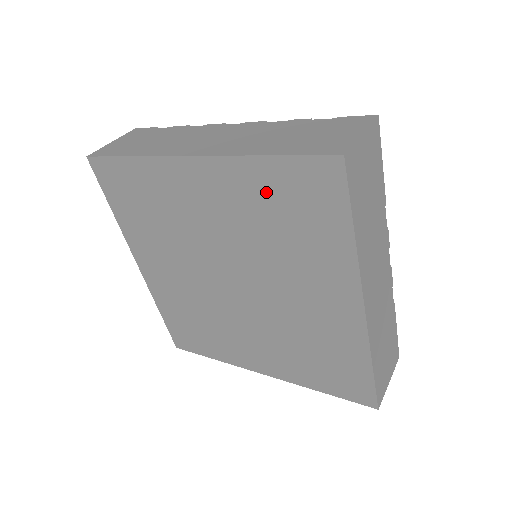
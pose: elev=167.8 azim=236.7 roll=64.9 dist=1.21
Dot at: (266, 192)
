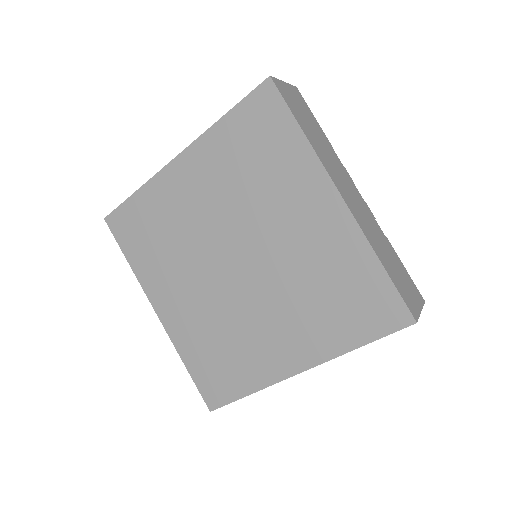
Dot at: (234, 145)
